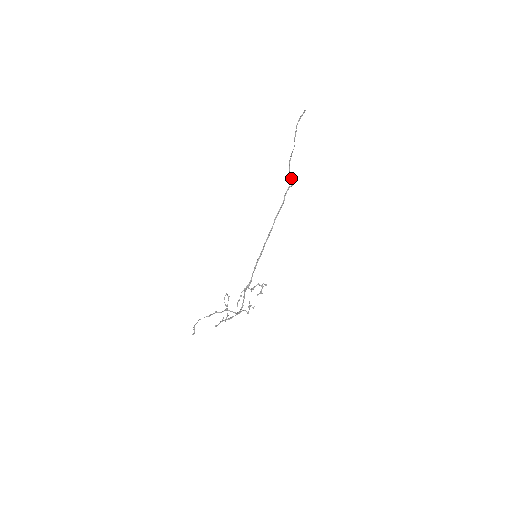
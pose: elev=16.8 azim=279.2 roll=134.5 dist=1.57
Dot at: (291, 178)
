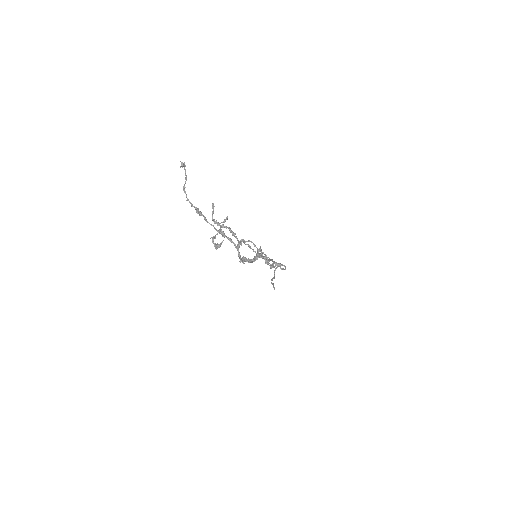
Dot at: (282, 268)
